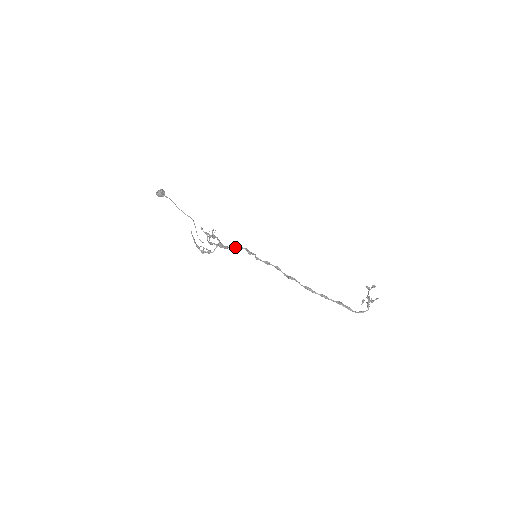
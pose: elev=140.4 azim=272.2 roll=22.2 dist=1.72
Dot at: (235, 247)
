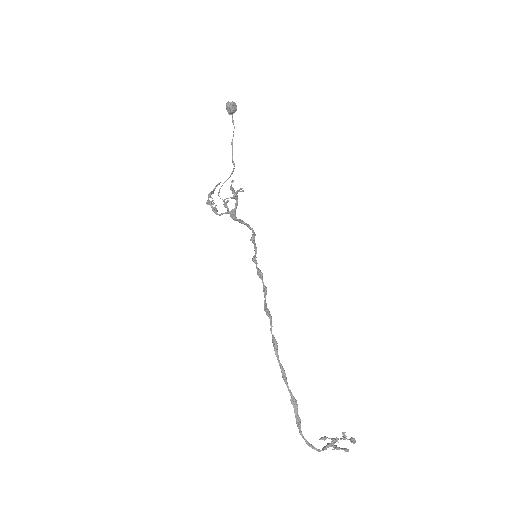
Dot at: occluded
